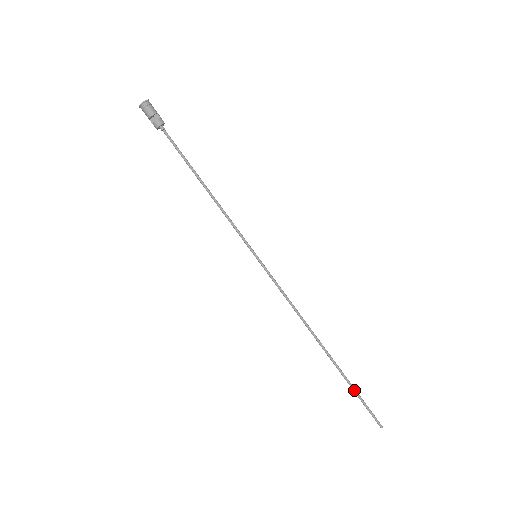
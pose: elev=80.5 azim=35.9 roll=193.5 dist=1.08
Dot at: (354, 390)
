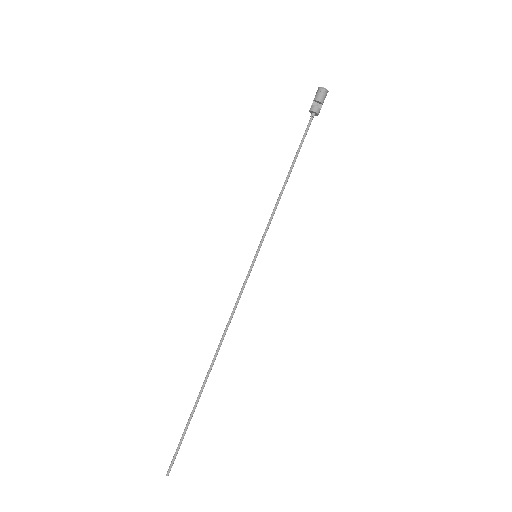
Dot at: (188, 424)
